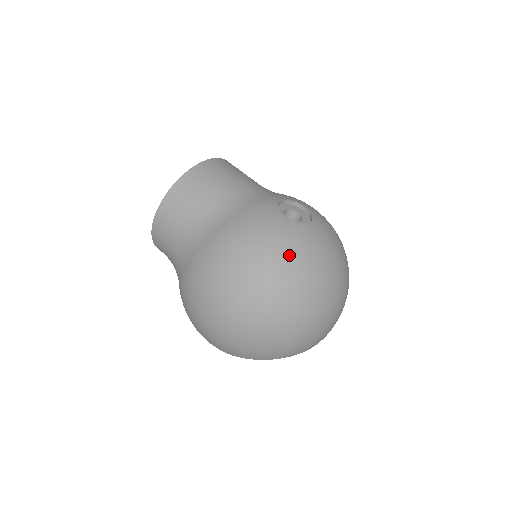
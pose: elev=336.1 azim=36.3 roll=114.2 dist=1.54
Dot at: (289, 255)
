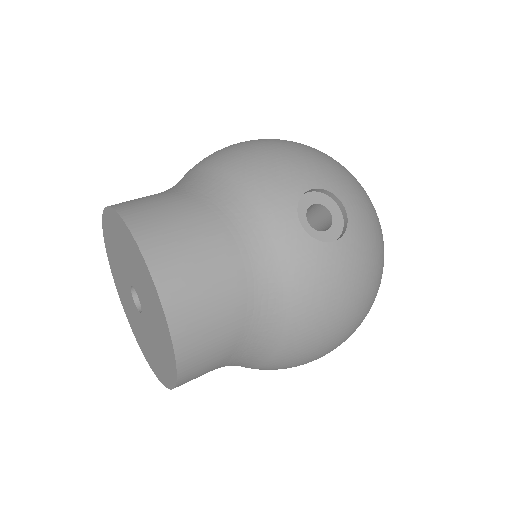
Dot at: (372, 267)
